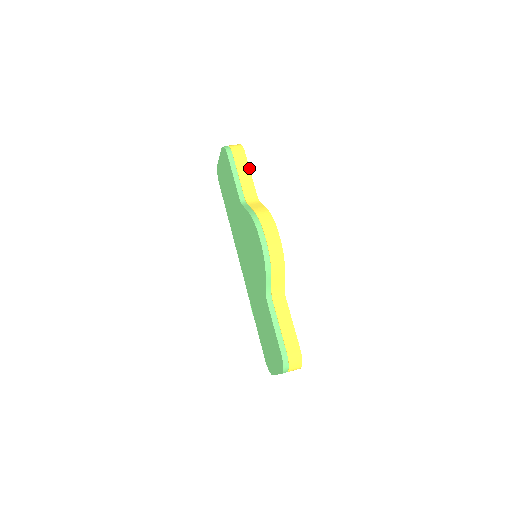
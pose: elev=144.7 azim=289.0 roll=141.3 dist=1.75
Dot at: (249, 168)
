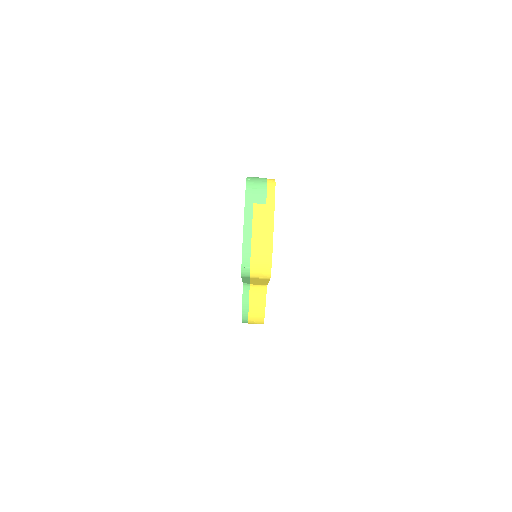
Dot at: occluded
